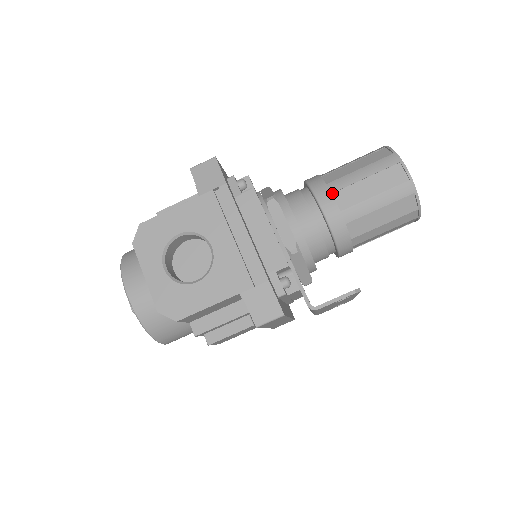
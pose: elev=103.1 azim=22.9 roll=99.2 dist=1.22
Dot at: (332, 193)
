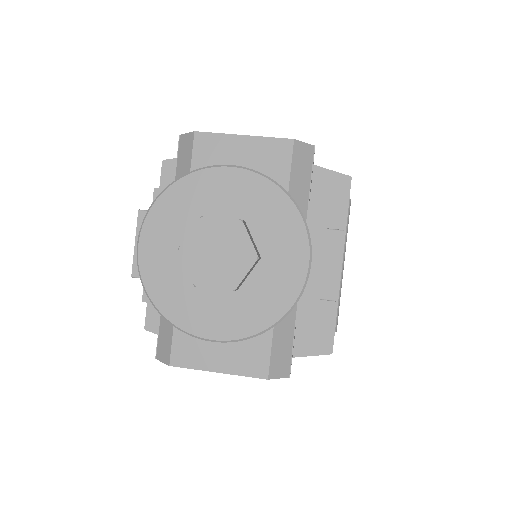
Dot at: occluded
